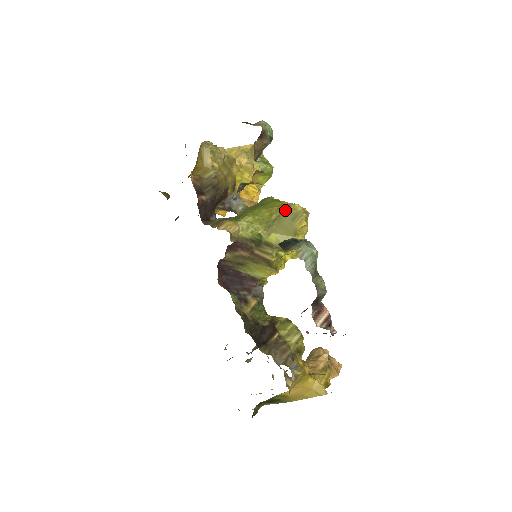
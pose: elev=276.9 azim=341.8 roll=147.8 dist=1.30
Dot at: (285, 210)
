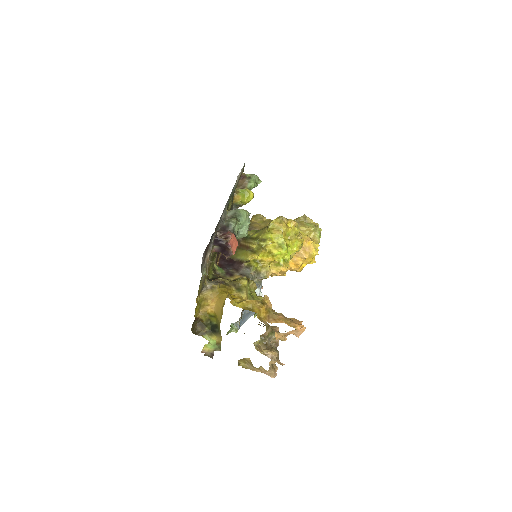
Dot at: occluded
